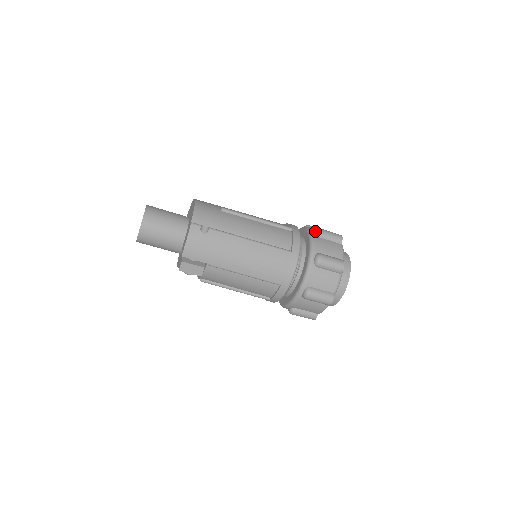
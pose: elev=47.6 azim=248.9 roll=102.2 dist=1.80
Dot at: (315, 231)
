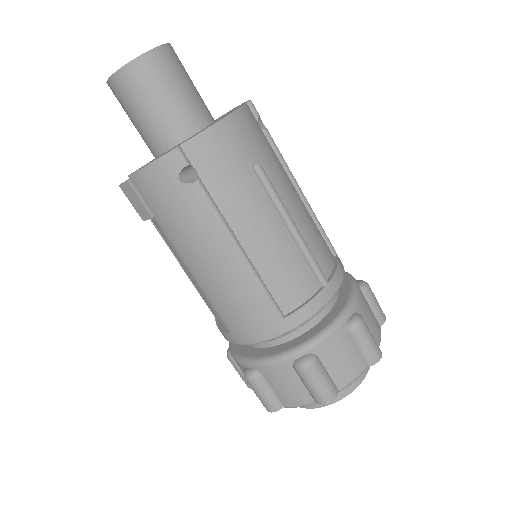
Dot at: (352, 320)
